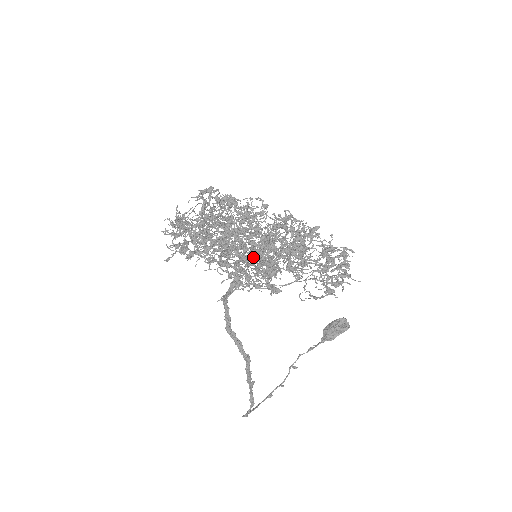
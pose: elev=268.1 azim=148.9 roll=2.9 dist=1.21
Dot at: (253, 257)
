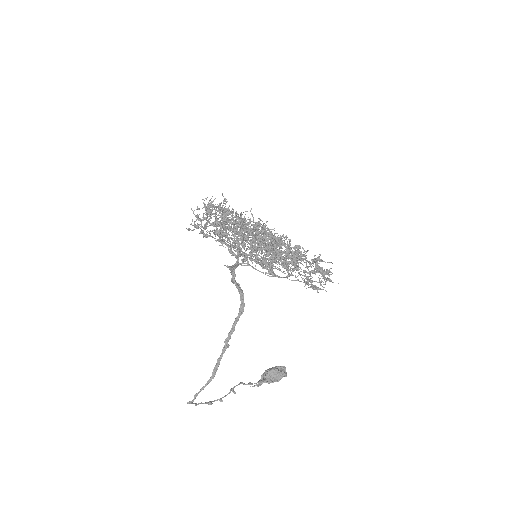
Dot at: (264, 244)
